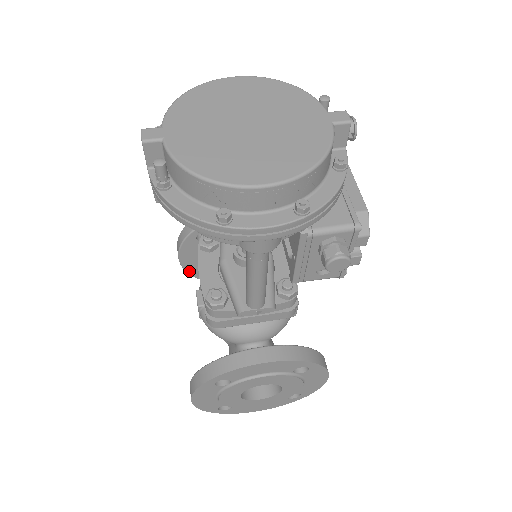
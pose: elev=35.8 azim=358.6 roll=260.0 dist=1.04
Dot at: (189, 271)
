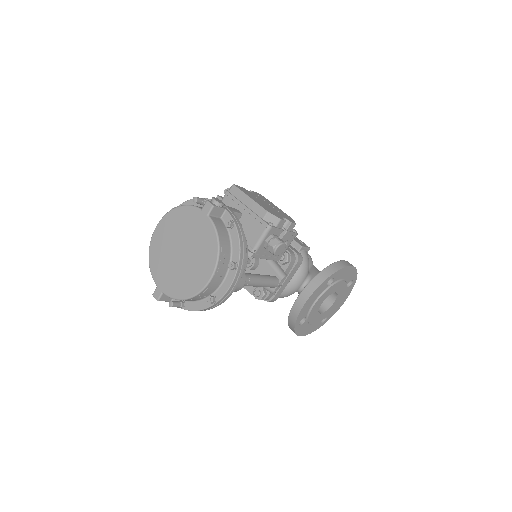
Dot at: occluded
